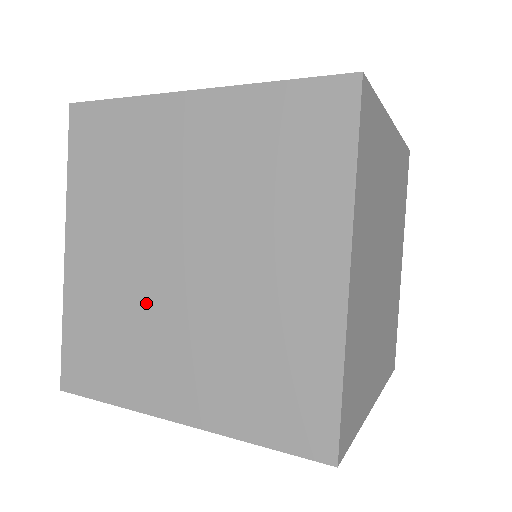
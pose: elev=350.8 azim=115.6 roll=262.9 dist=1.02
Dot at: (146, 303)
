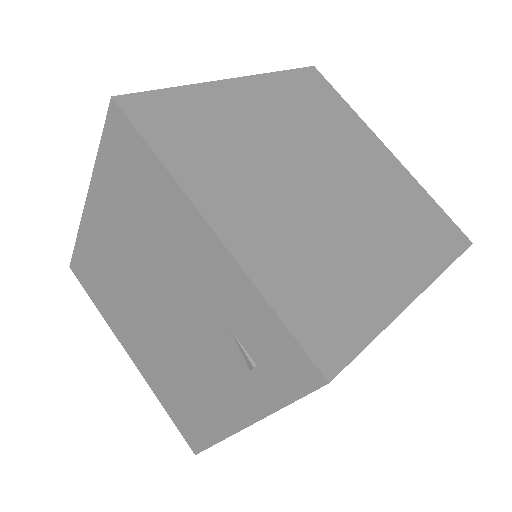
Dot at: occluded
